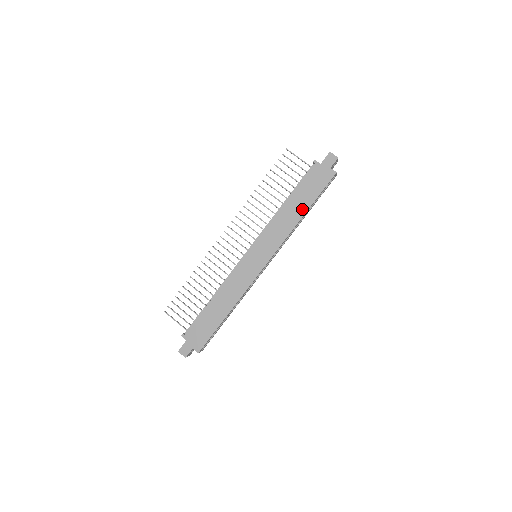
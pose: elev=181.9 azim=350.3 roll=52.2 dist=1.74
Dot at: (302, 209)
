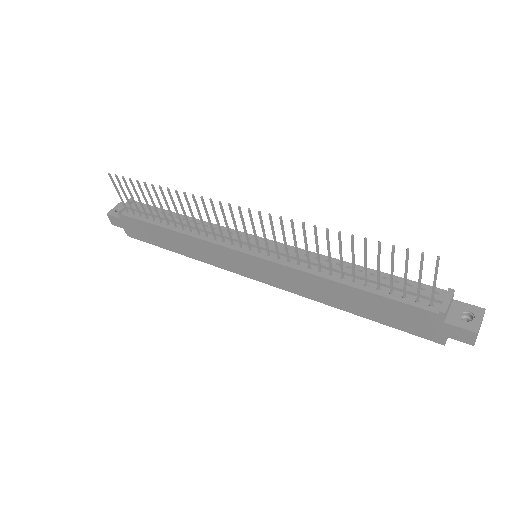
Dot at: (353, 308)
